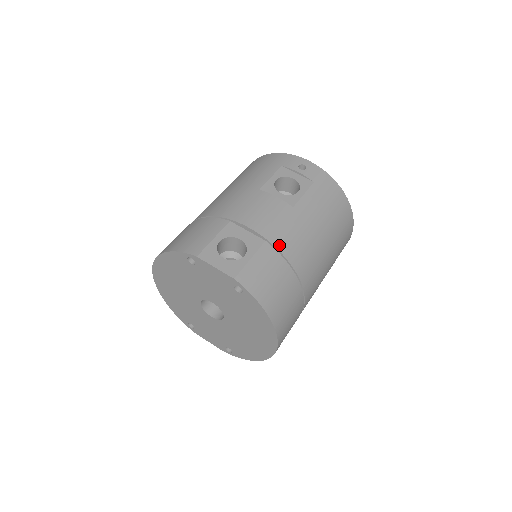
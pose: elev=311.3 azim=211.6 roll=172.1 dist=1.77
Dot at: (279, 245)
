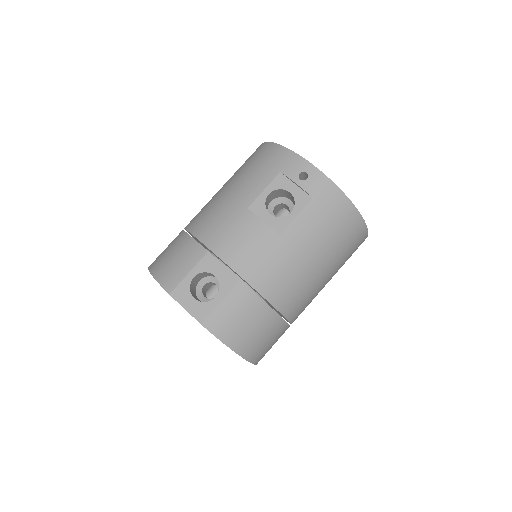
Dot at: (255, 283)
